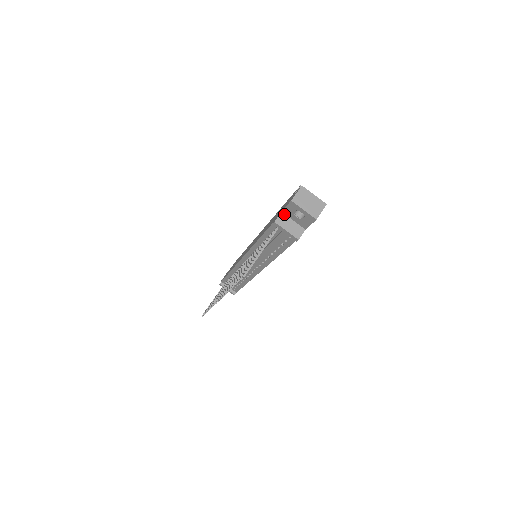
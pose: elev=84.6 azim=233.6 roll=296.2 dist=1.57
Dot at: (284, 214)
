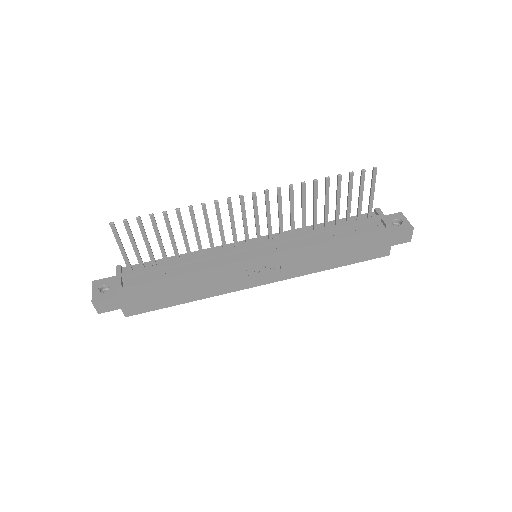
Dot at: occluded
